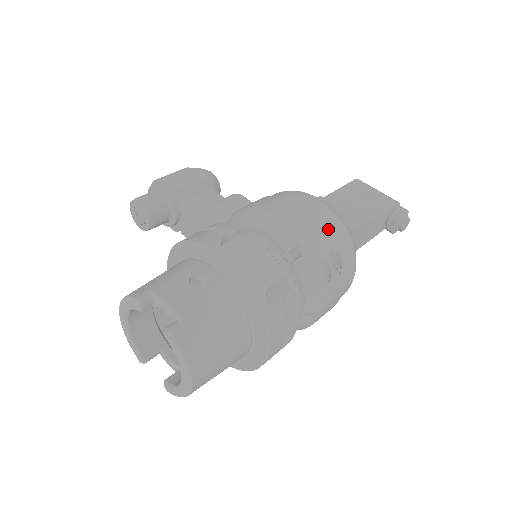
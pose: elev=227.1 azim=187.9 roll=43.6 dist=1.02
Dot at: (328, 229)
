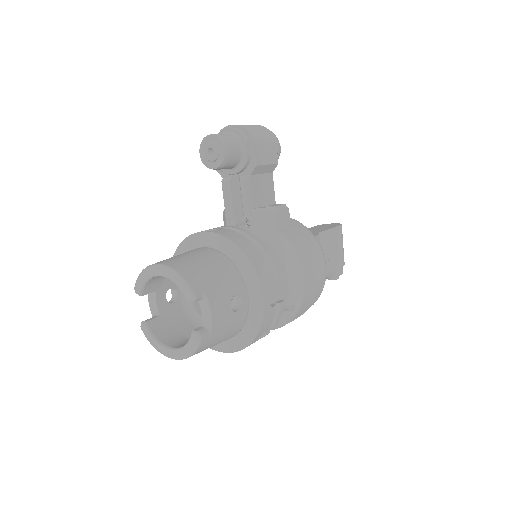
Dot at: (314, 296)
